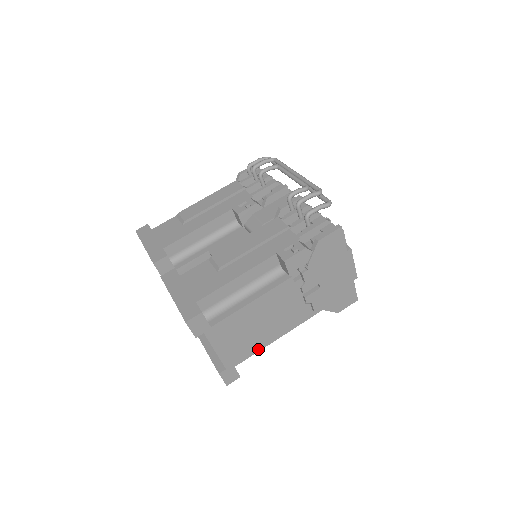
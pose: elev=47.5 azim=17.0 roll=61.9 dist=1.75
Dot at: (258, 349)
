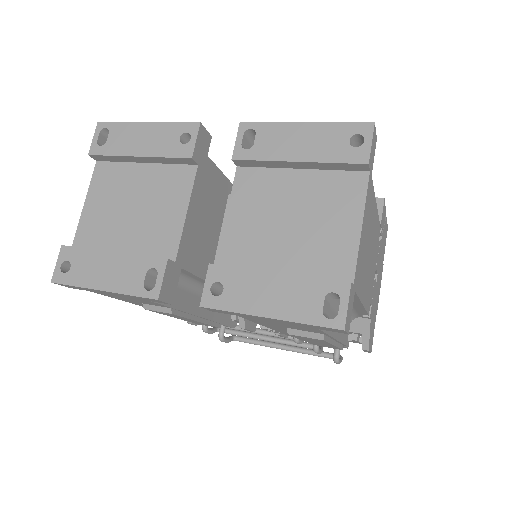
Dot at: occluded
